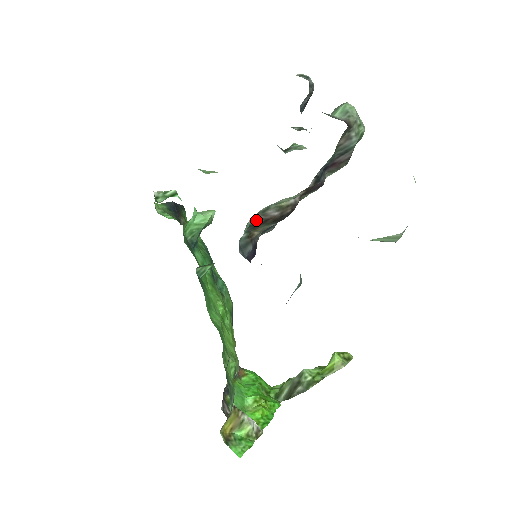
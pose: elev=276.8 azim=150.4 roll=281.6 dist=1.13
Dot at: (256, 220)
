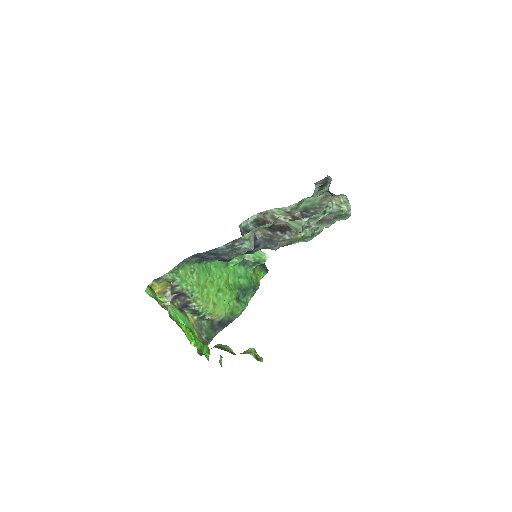
Dot at: (259, 218)
